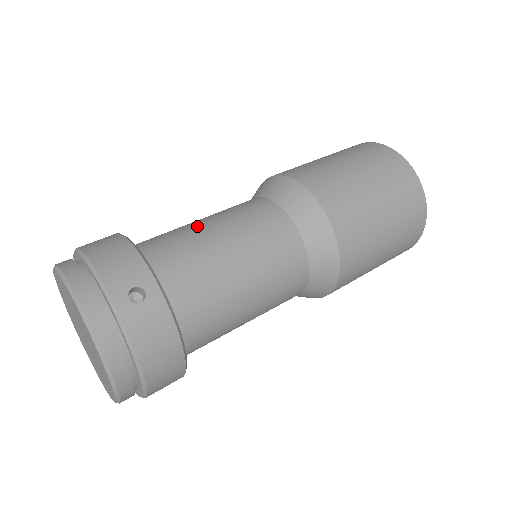
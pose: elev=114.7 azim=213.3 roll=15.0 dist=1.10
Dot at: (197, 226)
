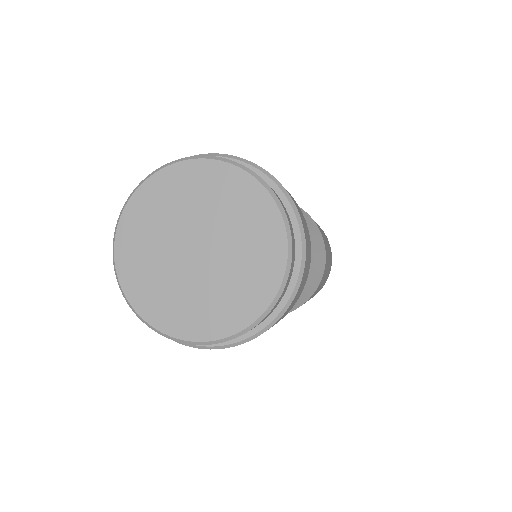
Dot at: occluded
